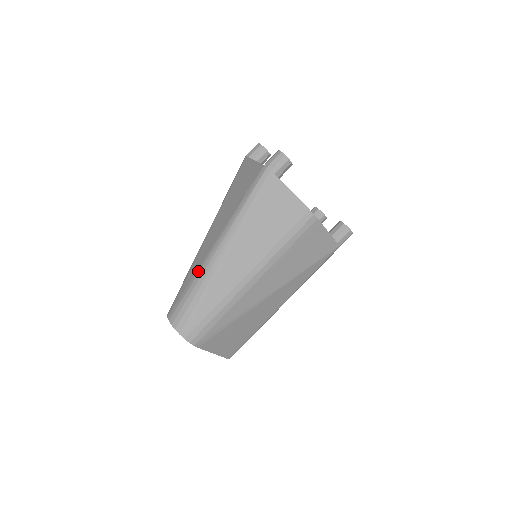
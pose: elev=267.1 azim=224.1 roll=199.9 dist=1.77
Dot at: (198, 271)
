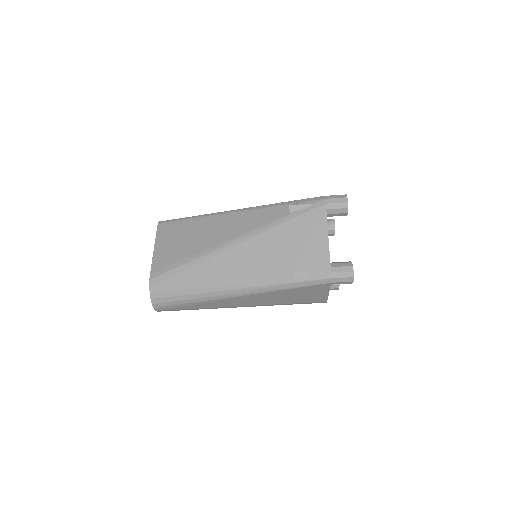
Dot at: (204, 285)
